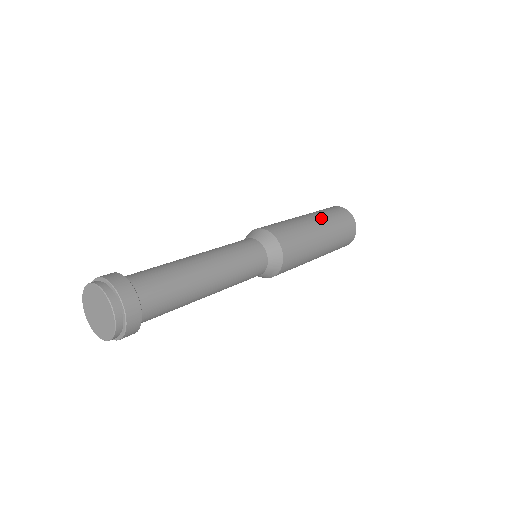
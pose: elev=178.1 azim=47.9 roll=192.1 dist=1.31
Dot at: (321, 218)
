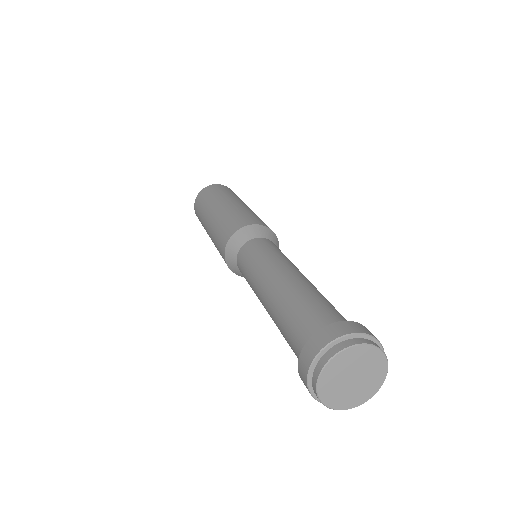
Dot at: (242, 201)
